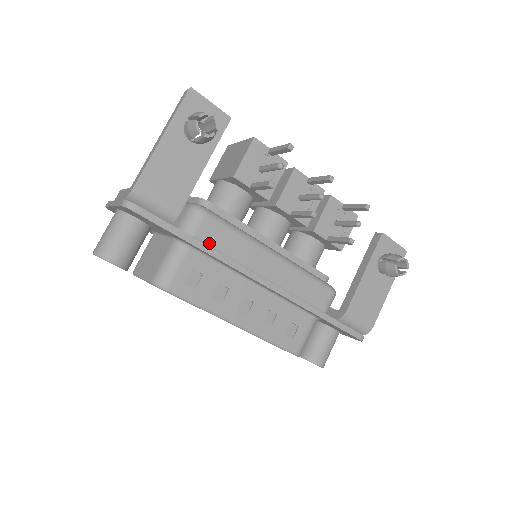
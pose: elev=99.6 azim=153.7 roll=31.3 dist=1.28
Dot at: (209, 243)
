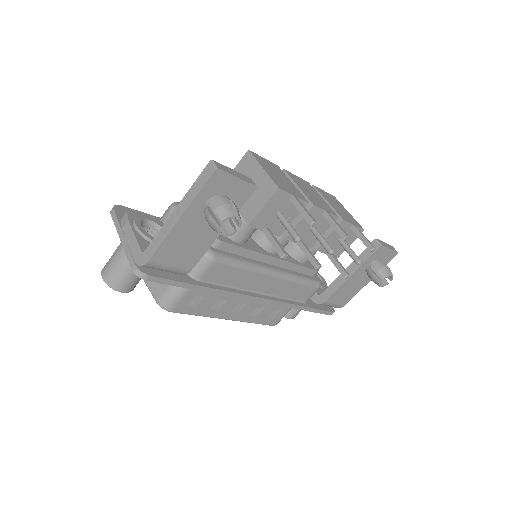
Dot at: (214, 281)
